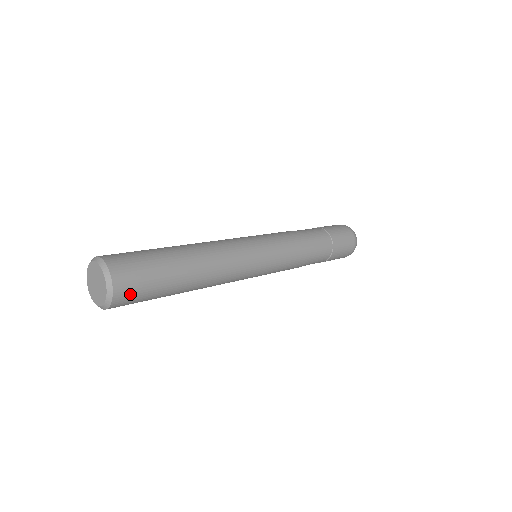
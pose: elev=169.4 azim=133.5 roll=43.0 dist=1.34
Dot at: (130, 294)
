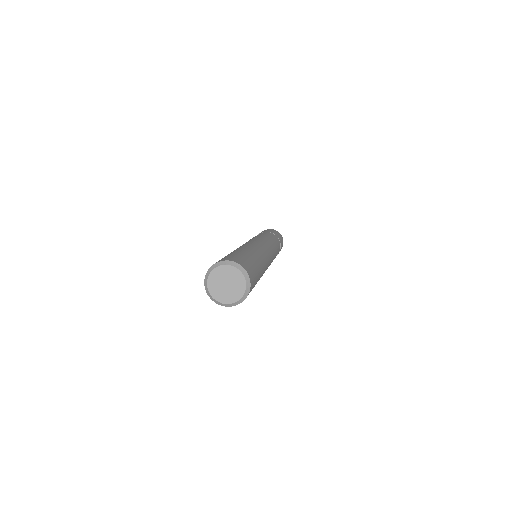
Dot at: (250, 270)
